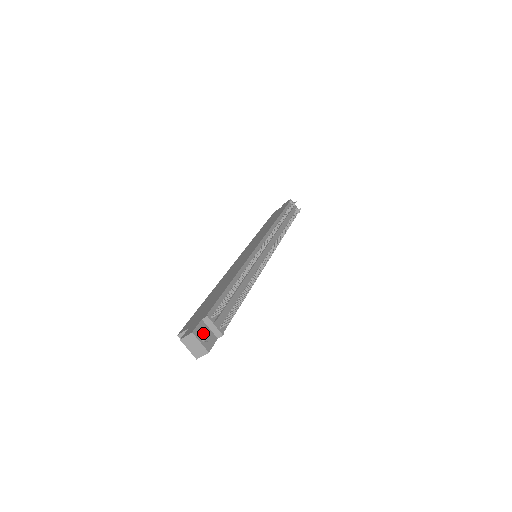
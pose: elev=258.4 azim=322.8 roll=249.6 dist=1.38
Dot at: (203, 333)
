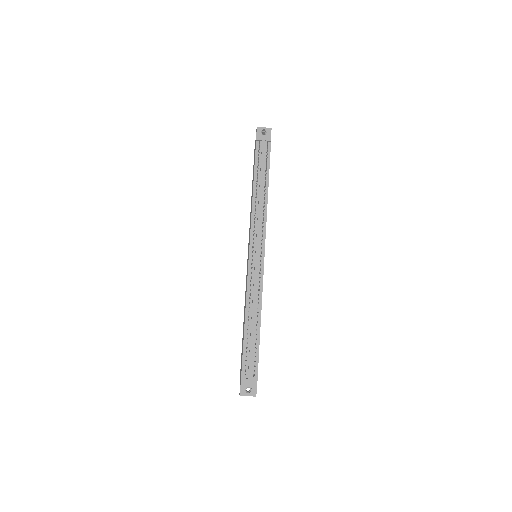
Dot at: (246, 388)
